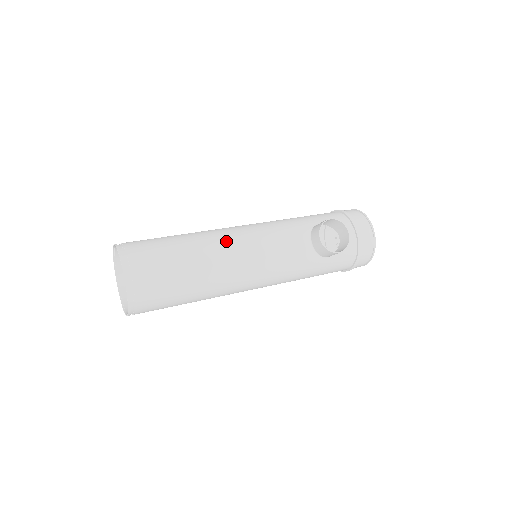
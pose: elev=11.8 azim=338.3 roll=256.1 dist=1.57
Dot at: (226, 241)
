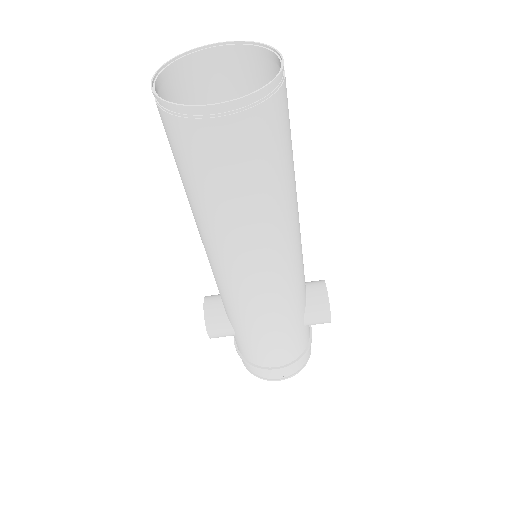
Dot at: occluded
